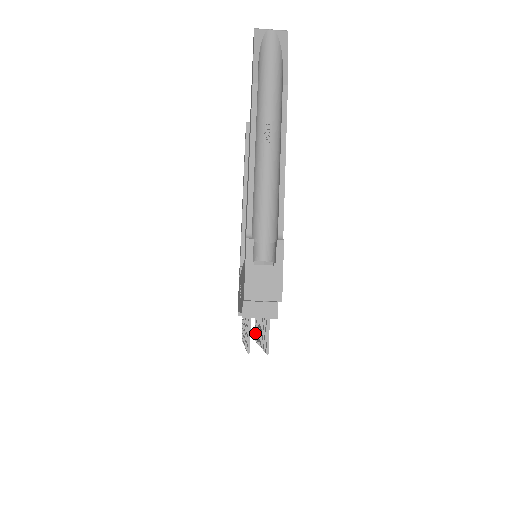
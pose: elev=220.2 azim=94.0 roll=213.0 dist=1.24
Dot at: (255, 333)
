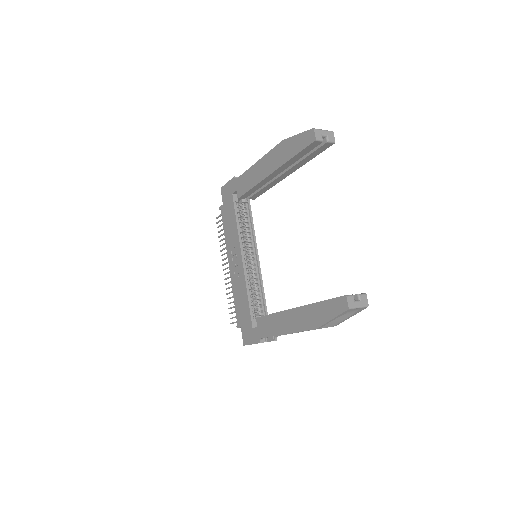
Dot at: occluded
